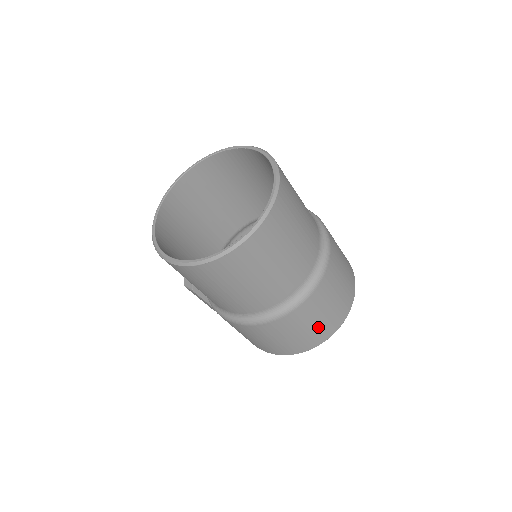
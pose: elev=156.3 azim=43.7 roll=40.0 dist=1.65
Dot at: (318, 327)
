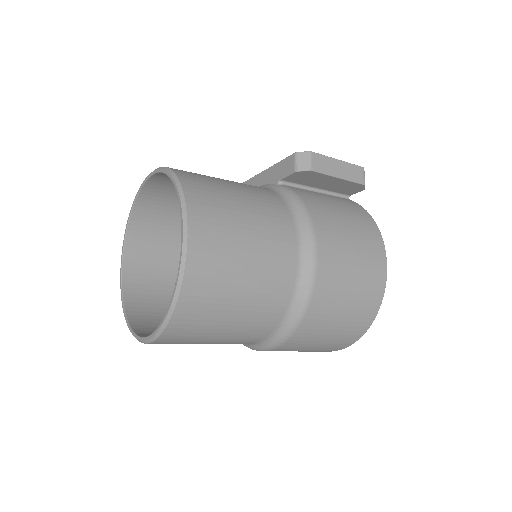
Dot at: occluded
